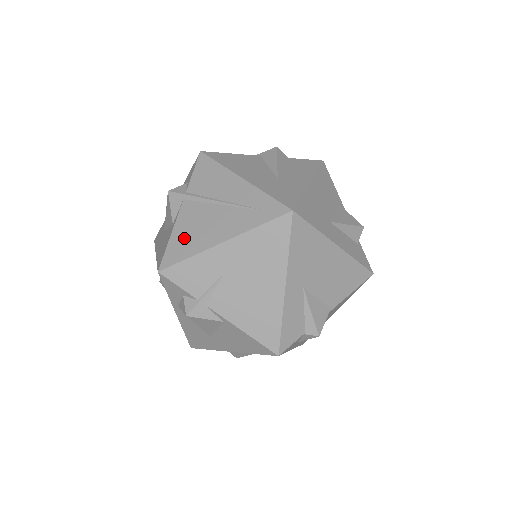
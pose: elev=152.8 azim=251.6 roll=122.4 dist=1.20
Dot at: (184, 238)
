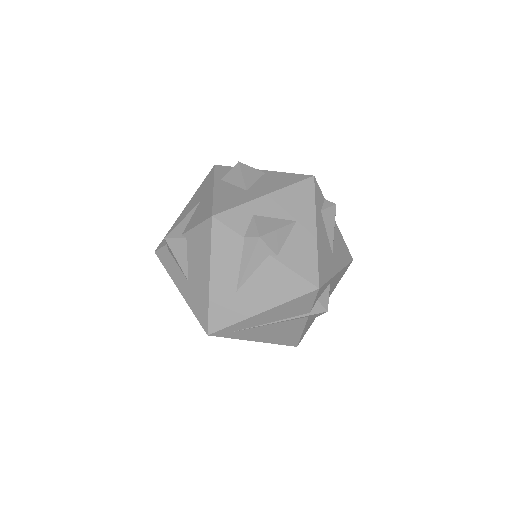
Dot at: occluded
